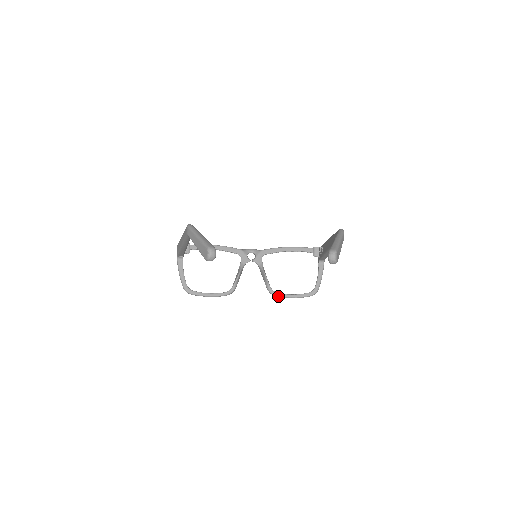
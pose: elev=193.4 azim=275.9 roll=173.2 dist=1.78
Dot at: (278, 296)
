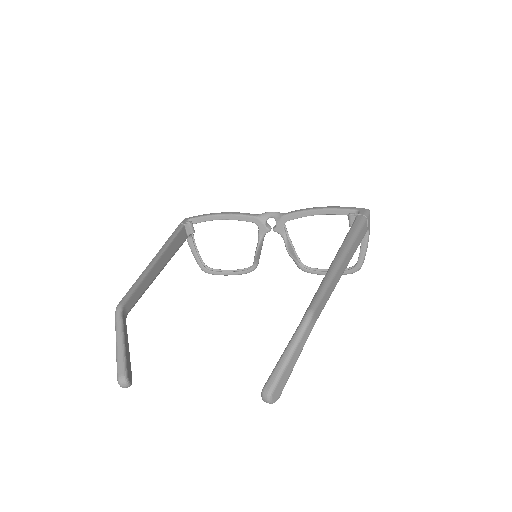
Dot at: occluded
